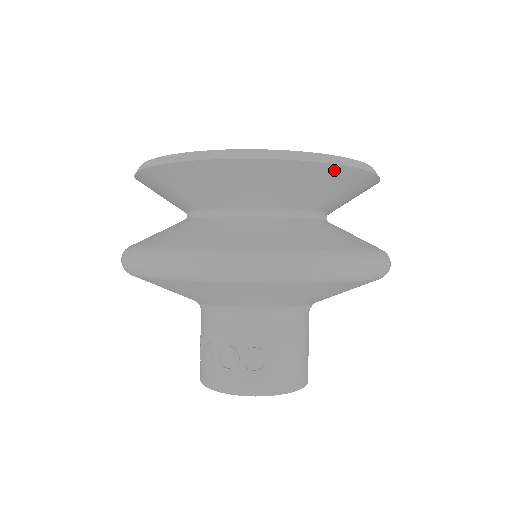
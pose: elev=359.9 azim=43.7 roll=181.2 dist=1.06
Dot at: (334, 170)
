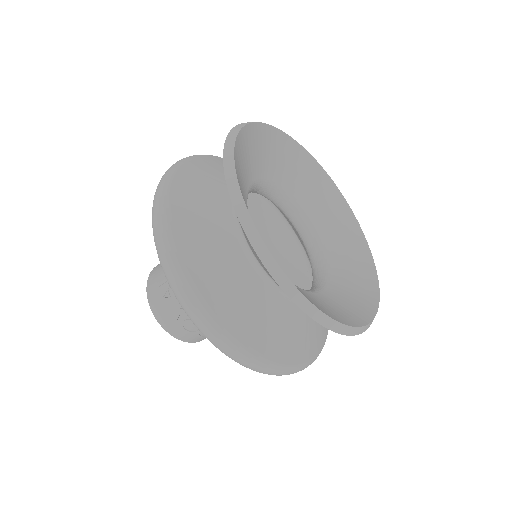
Dot at: occluded
